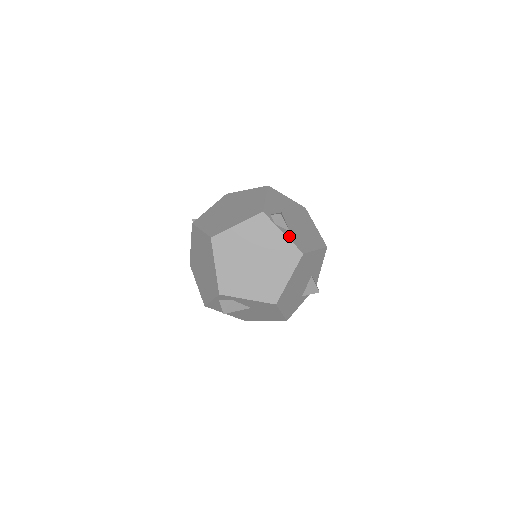
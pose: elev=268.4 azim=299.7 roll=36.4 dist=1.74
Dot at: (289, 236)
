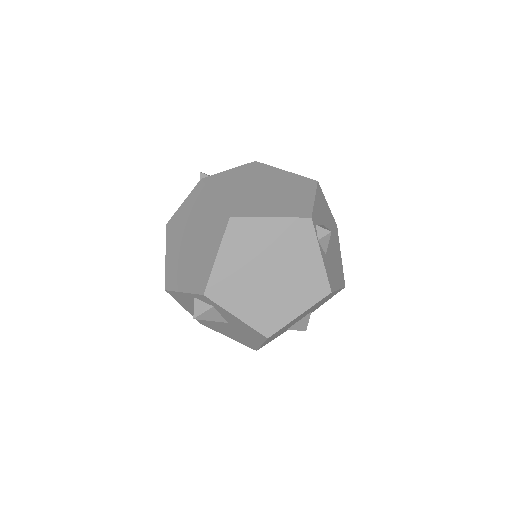
Dot at: (325, 262)
